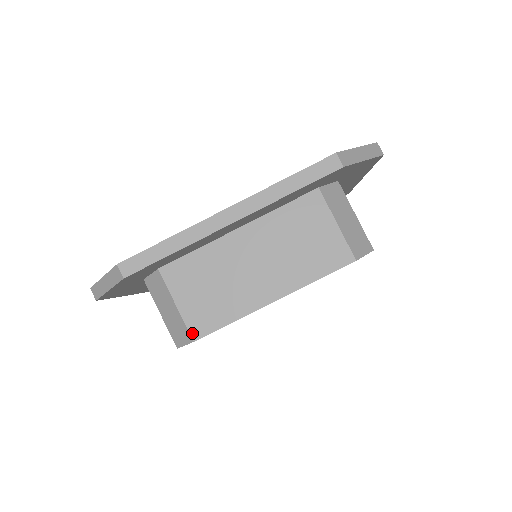
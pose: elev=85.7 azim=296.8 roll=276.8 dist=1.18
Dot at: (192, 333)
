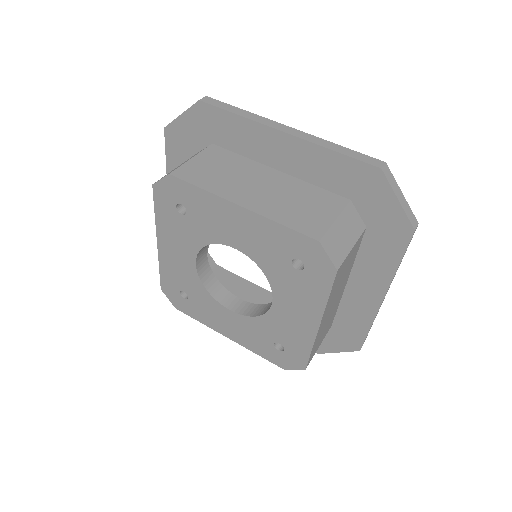
Dot at: (176, 171)
